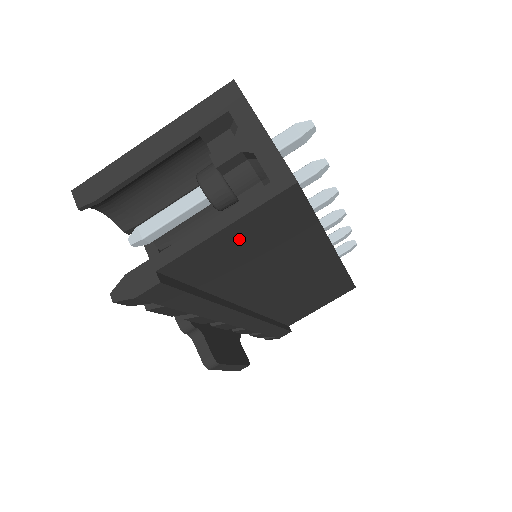
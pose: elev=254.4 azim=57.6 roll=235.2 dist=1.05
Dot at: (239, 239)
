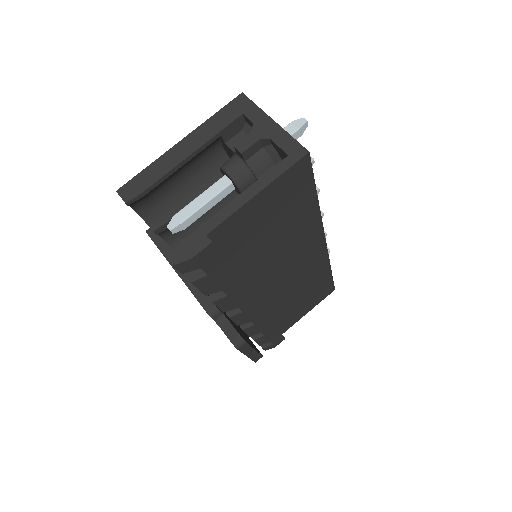
Dot at: (265, 208)
